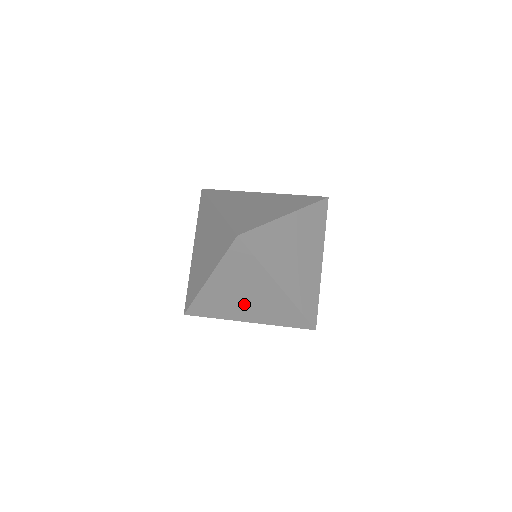
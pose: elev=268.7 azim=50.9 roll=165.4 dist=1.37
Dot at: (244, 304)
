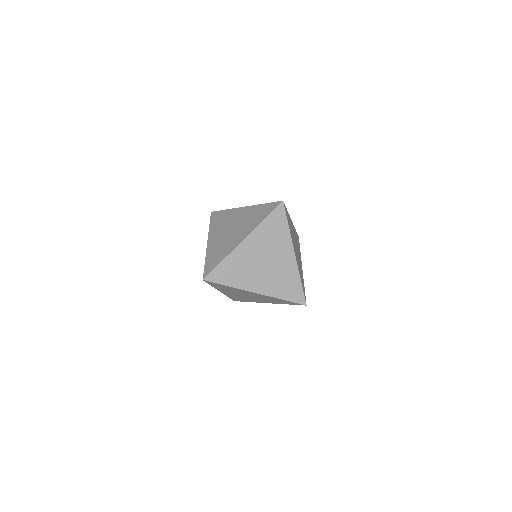
Dot at: occluded
